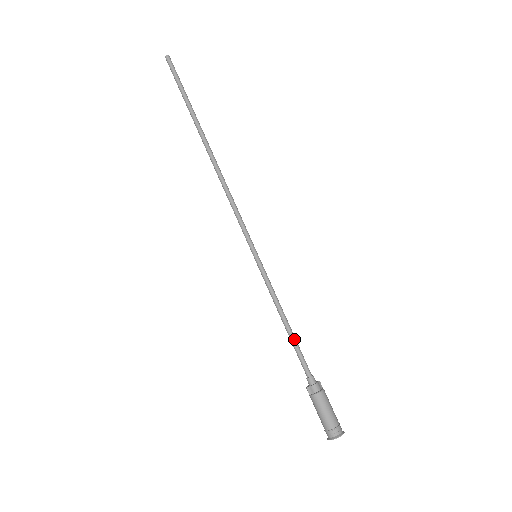
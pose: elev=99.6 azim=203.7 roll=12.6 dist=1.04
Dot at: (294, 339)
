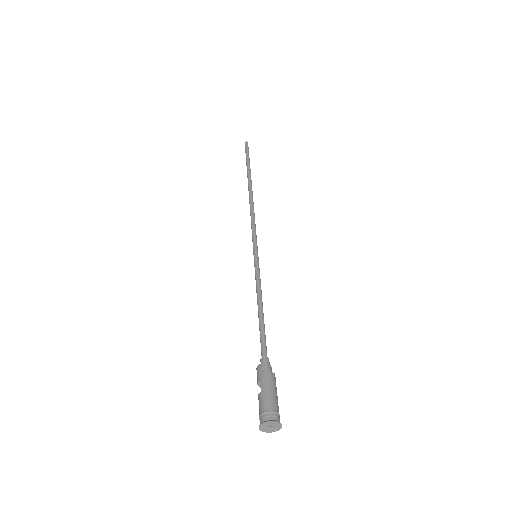
Dot at: occluded
